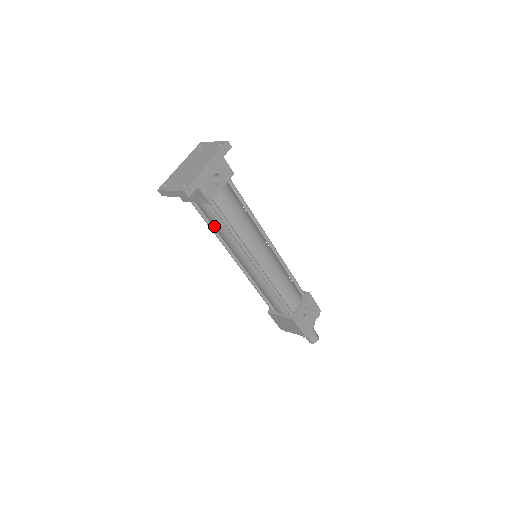
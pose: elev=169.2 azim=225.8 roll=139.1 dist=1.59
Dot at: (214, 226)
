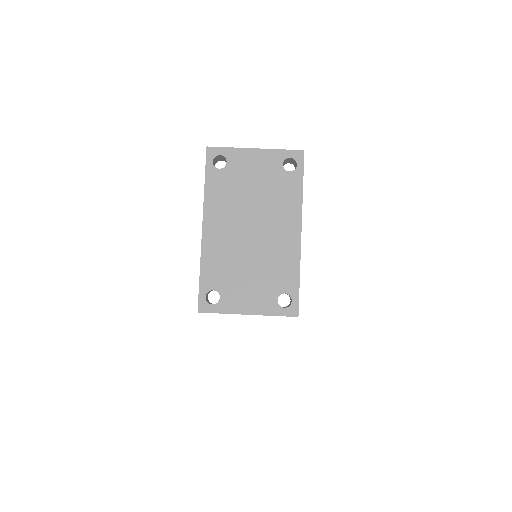
Dot at: occluded
